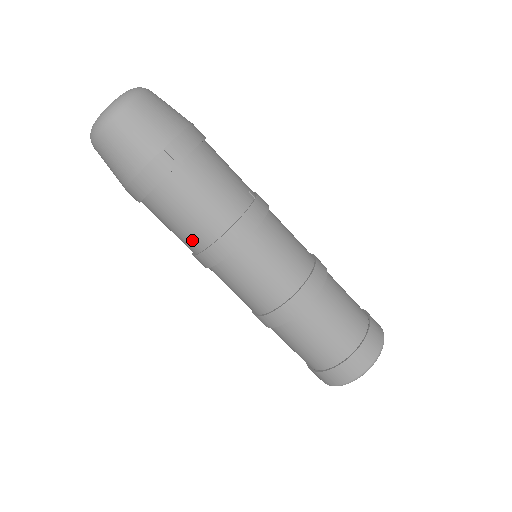
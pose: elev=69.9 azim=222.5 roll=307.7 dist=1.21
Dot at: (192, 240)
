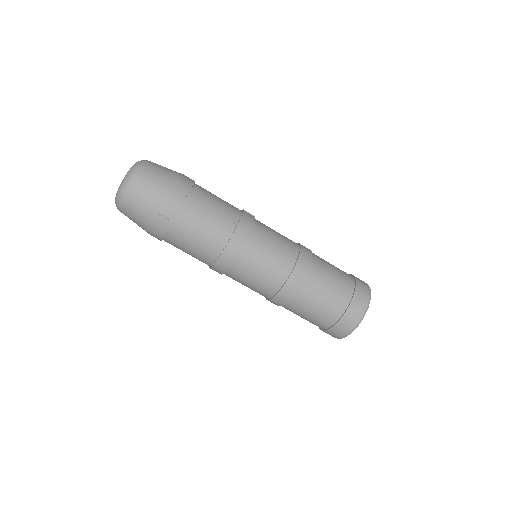
Dot at: (201, 261)
